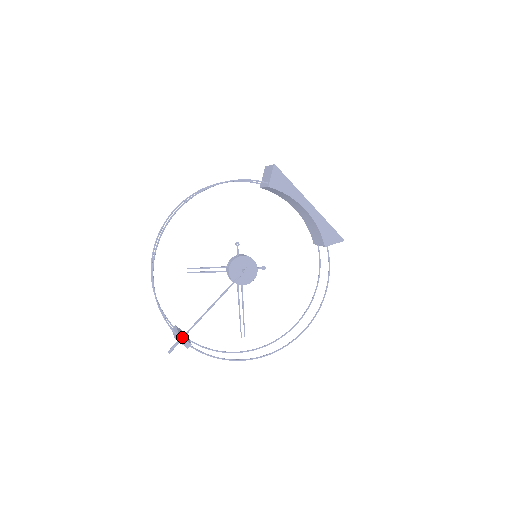
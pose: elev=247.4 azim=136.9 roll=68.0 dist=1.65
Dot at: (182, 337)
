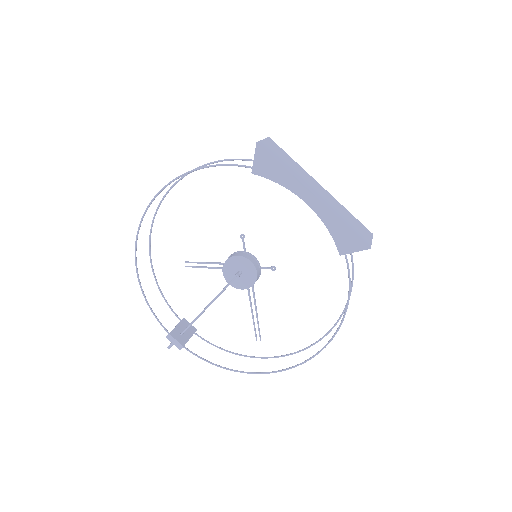
Dot at: (173, 338)
